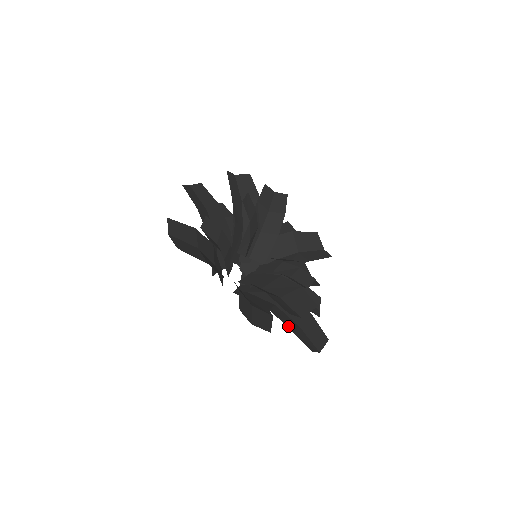
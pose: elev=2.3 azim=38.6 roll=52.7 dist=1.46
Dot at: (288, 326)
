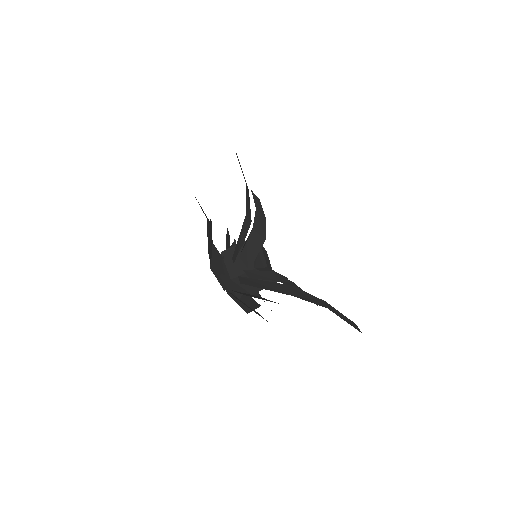
Dot at: occluded
